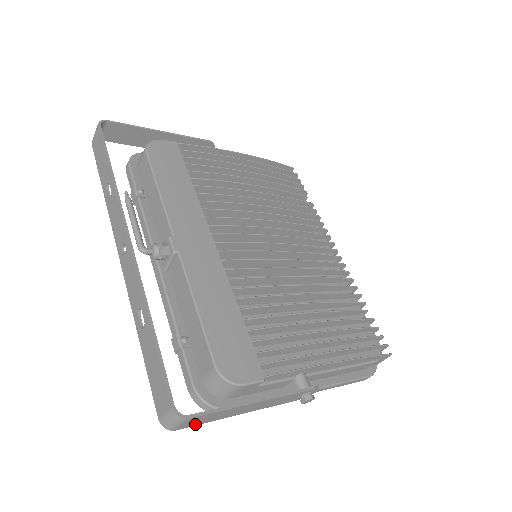
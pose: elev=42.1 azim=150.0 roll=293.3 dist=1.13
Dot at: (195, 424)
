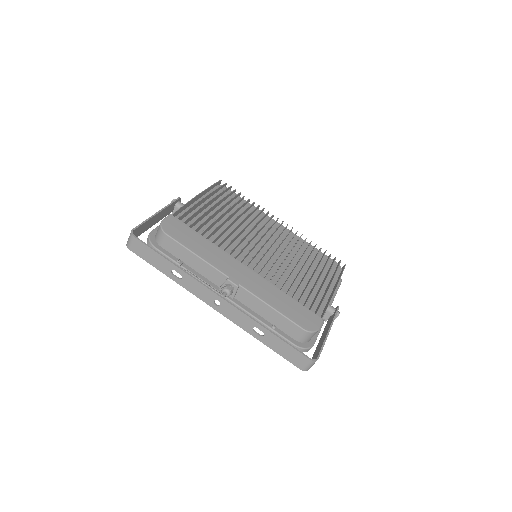
Dot at: occluded
